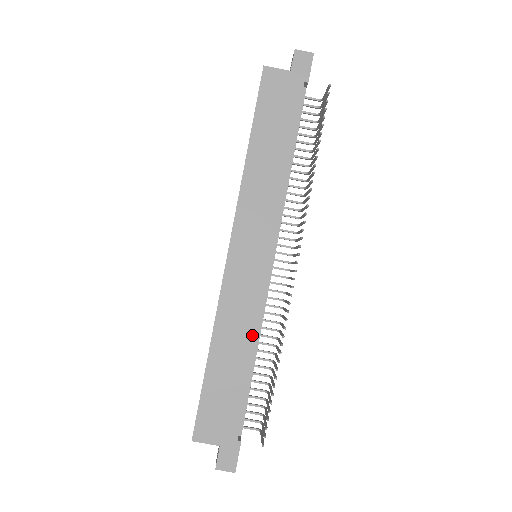
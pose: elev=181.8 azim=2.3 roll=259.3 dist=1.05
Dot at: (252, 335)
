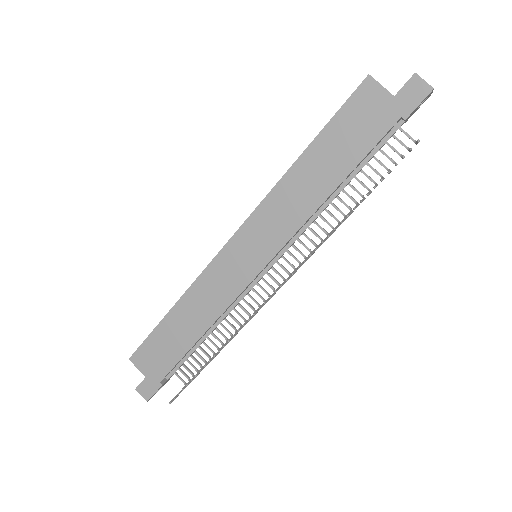
Dot at: (211, 319)
